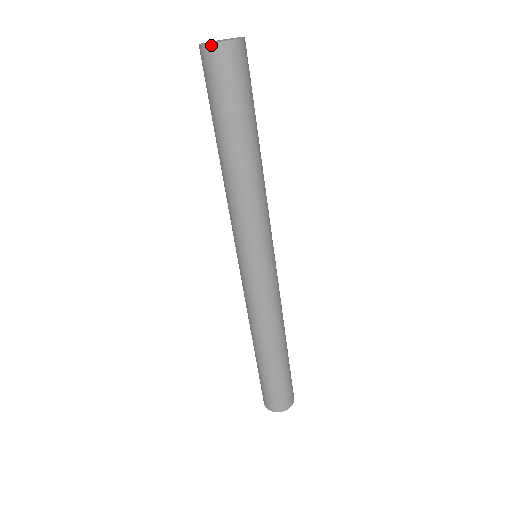
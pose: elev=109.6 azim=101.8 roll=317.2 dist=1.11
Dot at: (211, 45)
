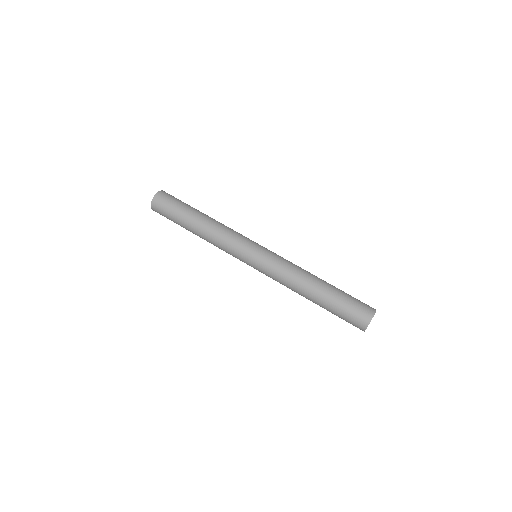
Dot at: (155, 196)
